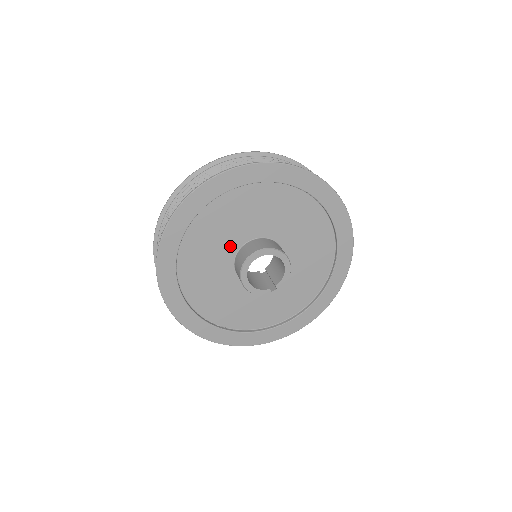
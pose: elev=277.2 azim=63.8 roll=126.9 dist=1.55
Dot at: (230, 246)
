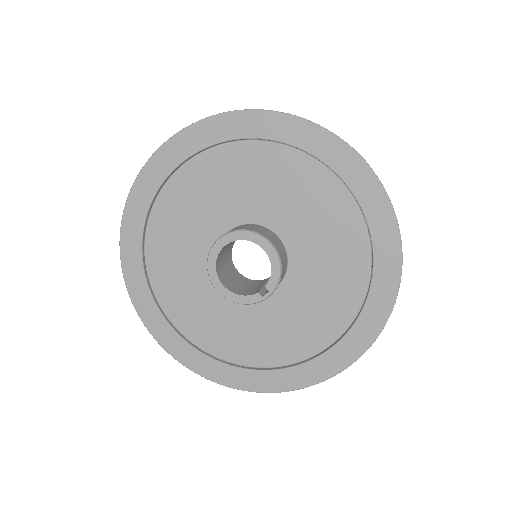
Dot at: (205, 245)
